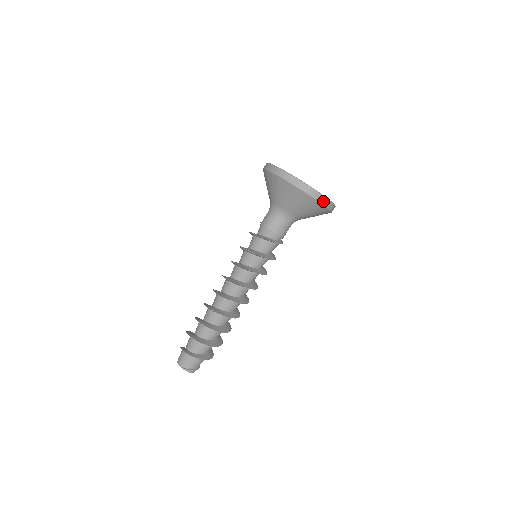
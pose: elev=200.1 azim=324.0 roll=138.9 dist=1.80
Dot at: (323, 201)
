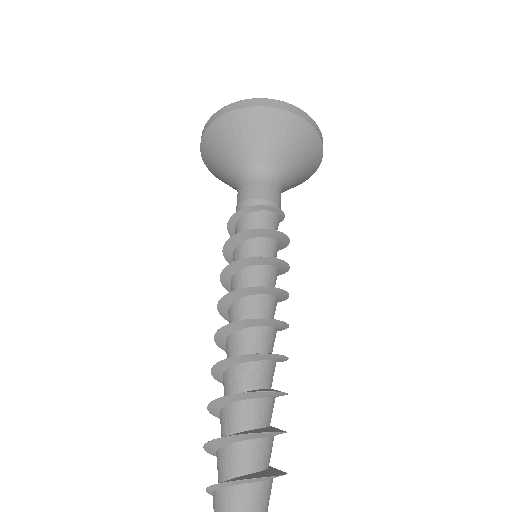
Dot at: (253, 104)
